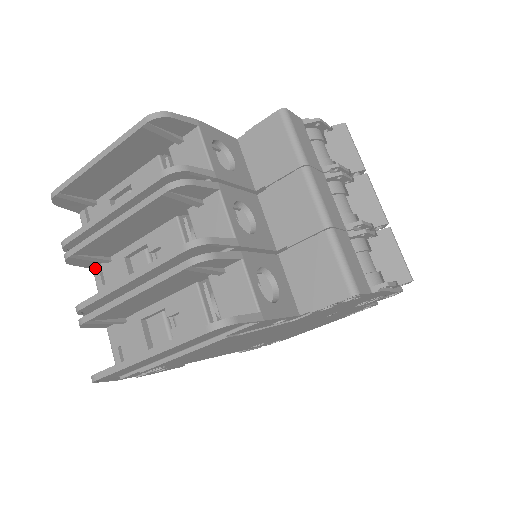
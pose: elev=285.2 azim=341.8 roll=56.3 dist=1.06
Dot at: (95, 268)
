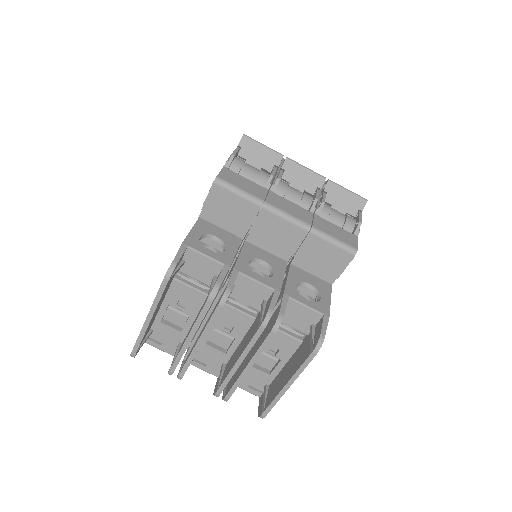
Dot at: occluded
